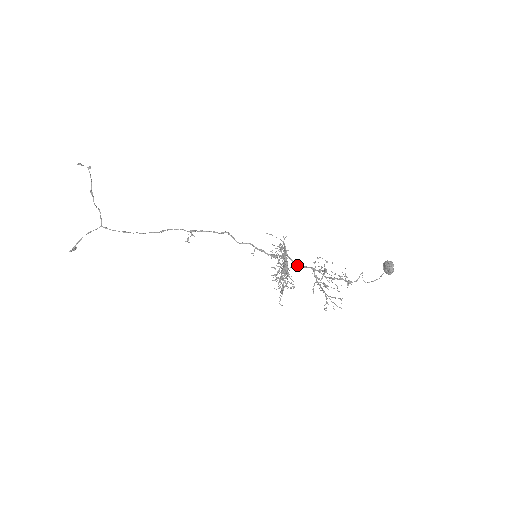
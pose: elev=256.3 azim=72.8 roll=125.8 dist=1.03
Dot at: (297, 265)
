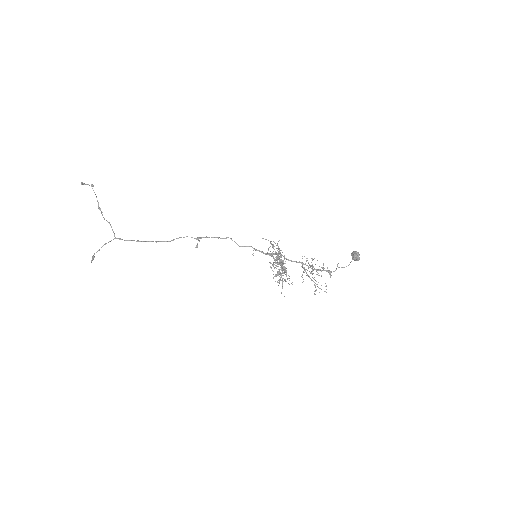
Dot at: occluded
